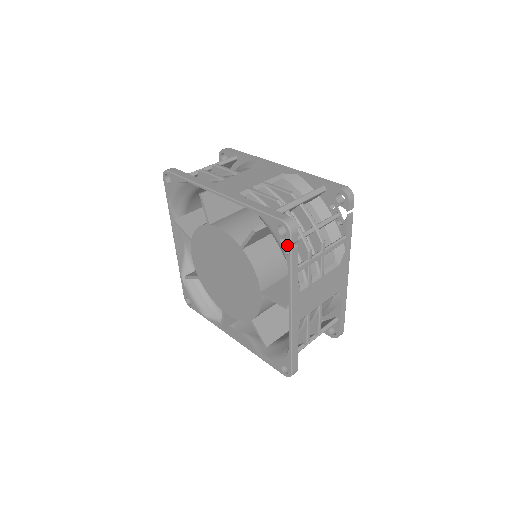
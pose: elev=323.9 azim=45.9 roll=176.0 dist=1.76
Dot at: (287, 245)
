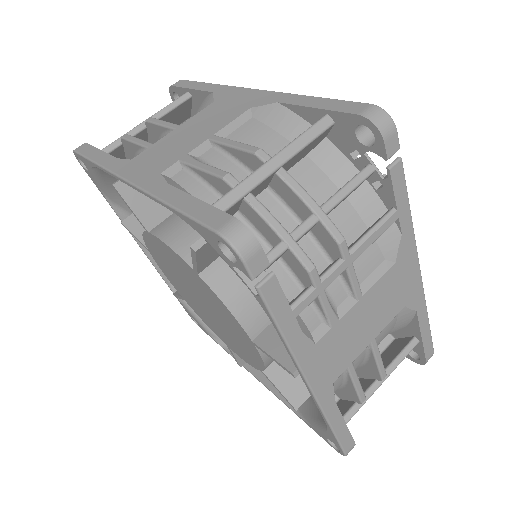
Dot at: occluded
